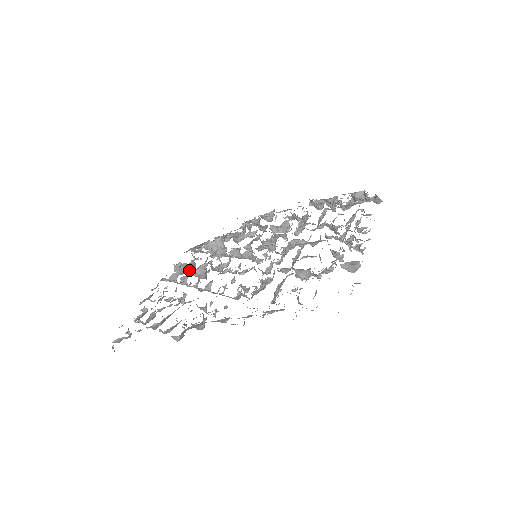
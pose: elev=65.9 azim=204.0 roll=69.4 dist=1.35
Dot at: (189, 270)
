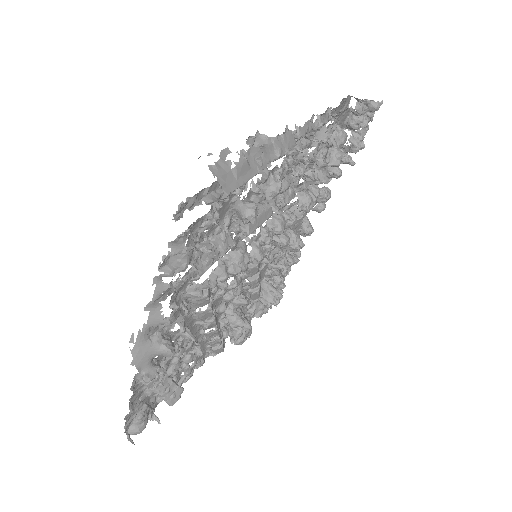
Dot at: (242, 332)
